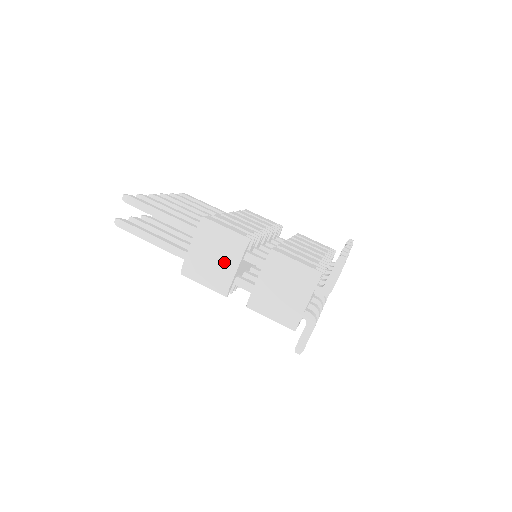
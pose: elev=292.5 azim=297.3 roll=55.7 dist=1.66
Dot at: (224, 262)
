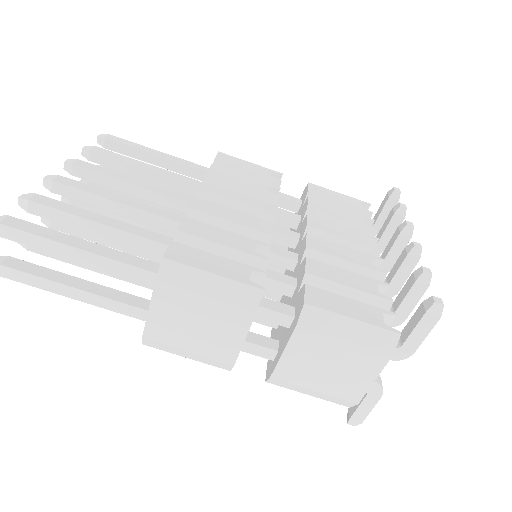
Dot at: (219, 330)
